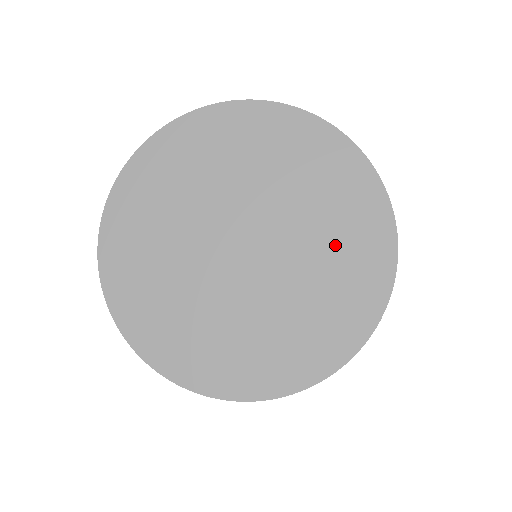
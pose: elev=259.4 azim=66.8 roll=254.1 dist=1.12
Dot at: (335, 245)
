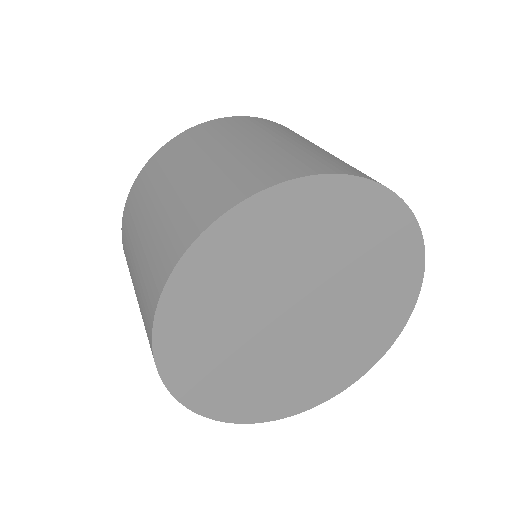
Dot at: (349, 348)
